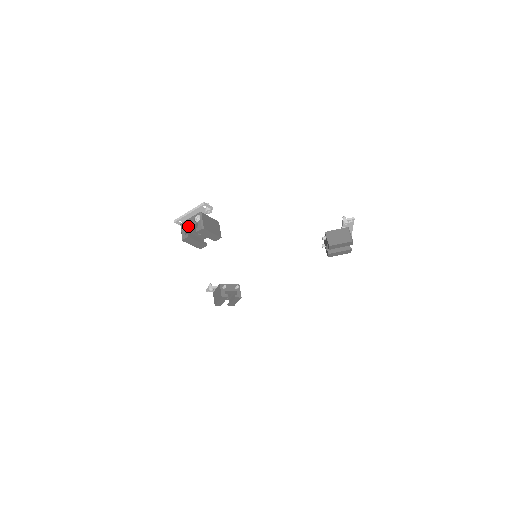
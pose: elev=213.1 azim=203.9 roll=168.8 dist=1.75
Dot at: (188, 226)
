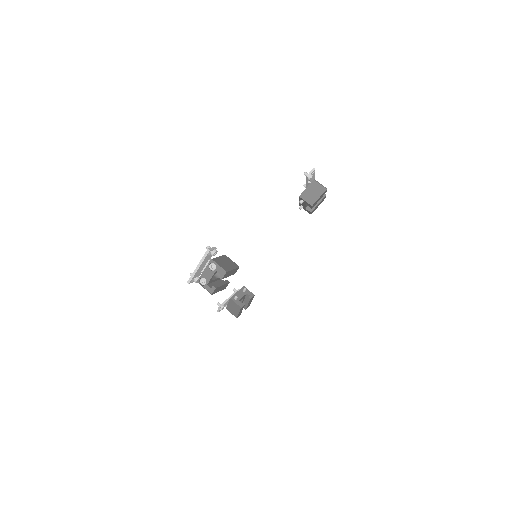
Dot at: (208, 279)
